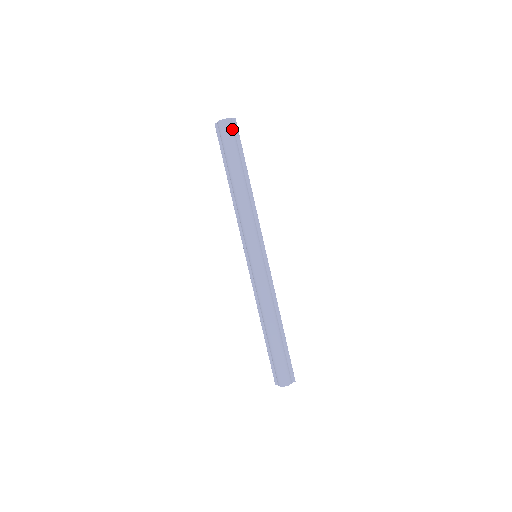
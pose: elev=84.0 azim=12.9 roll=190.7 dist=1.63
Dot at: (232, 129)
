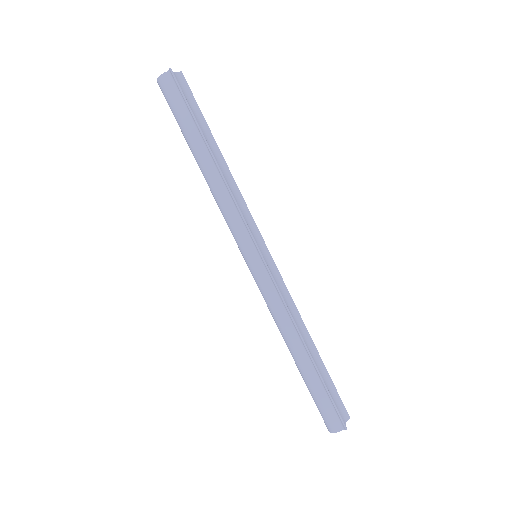
Dot at: (170, 88)
